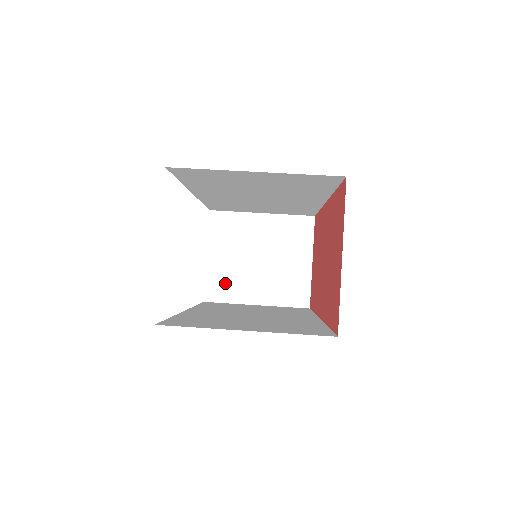
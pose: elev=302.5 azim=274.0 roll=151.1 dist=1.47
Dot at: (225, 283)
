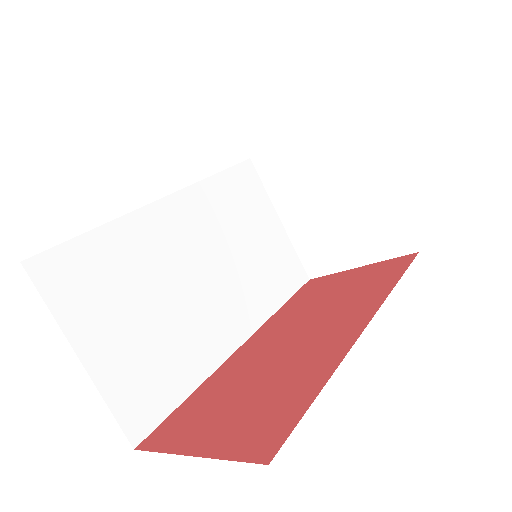
Dot at: (281, 173)
